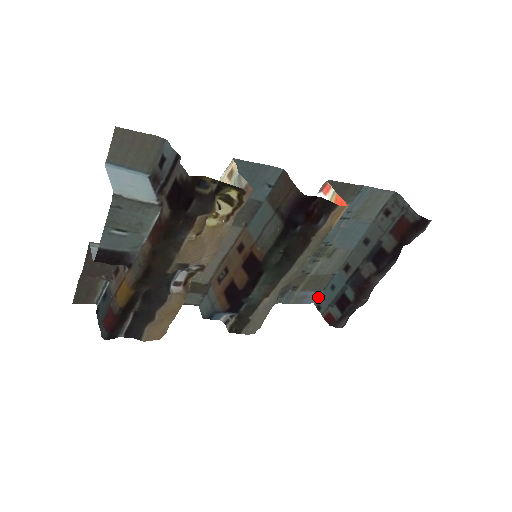
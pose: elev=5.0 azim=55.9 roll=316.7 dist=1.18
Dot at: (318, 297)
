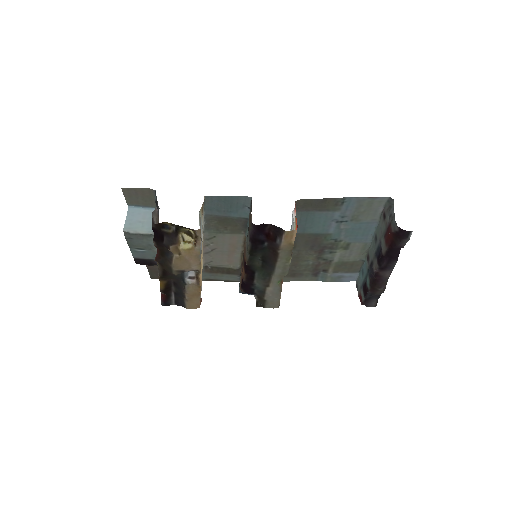
Dot at: (357, 277)
